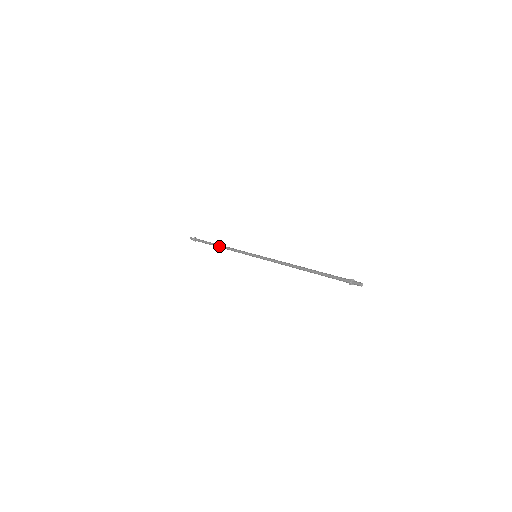
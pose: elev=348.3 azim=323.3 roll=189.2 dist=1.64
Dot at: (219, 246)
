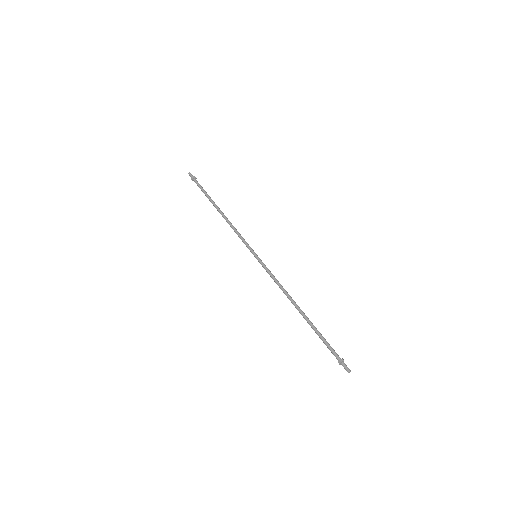
Dot at: (220, 211)
